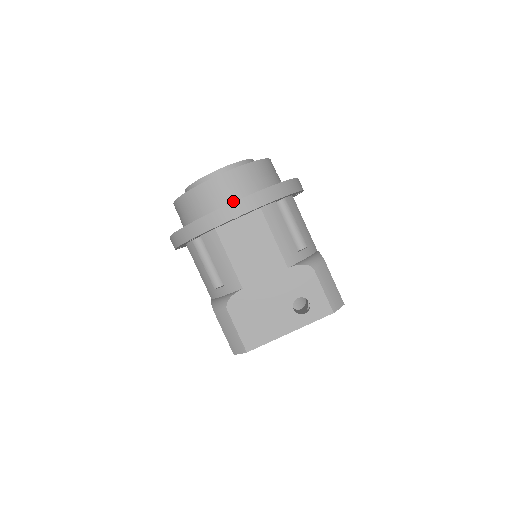
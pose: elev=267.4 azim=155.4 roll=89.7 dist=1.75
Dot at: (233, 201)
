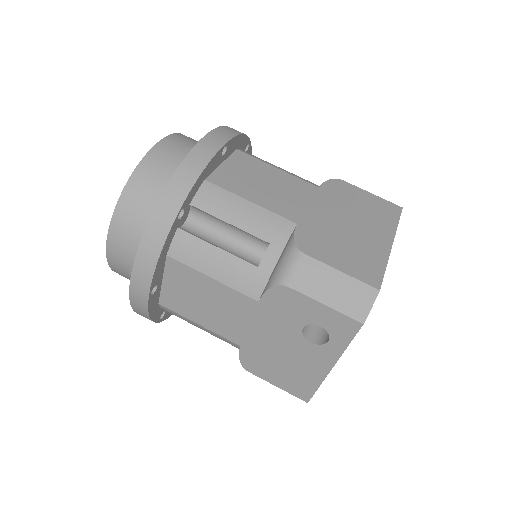
Dot at: occluded
